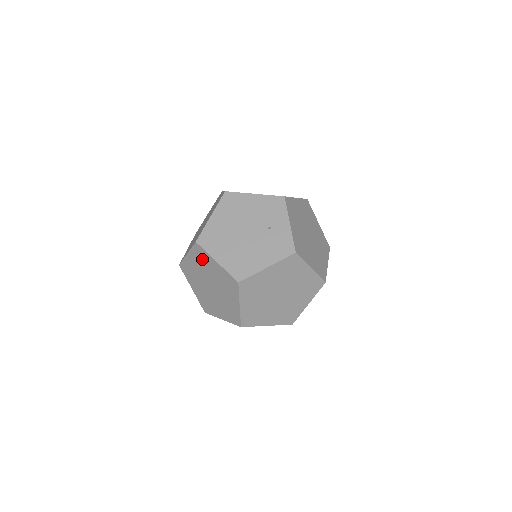
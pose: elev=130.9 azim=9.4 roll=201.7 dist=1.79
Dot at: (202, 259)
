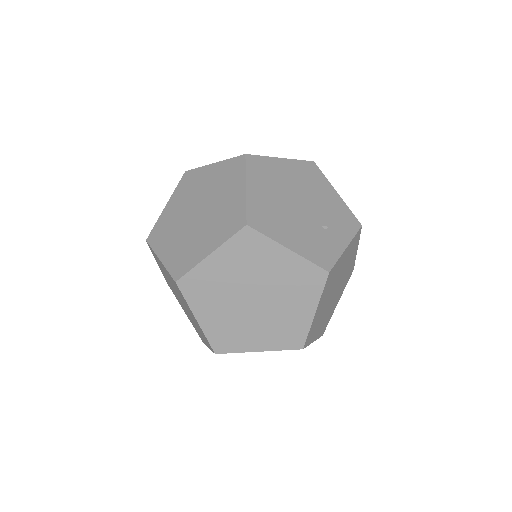
Dot at: (228, 176)
